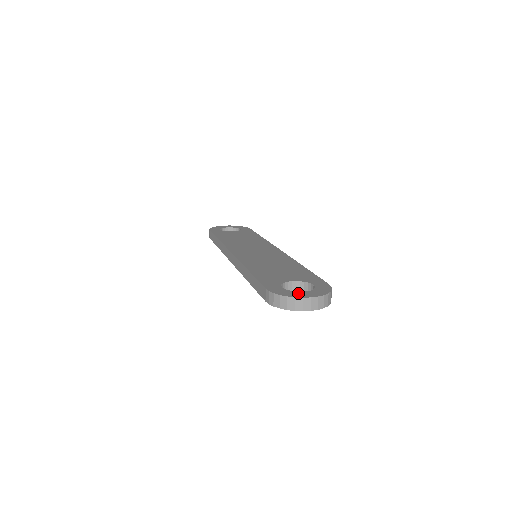
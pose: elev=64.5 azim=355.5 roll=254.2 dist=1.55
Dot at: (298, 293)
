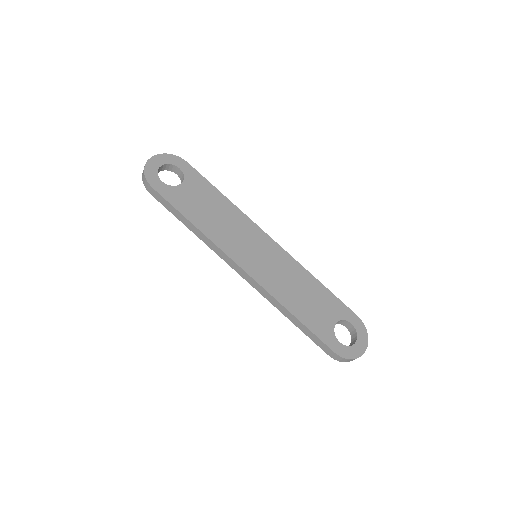
Dot at: (356, 348)
